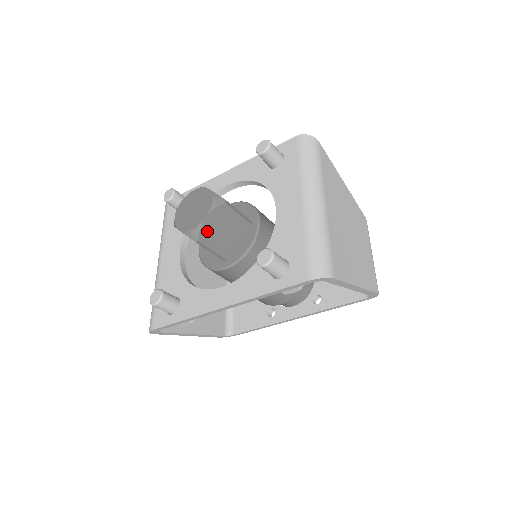
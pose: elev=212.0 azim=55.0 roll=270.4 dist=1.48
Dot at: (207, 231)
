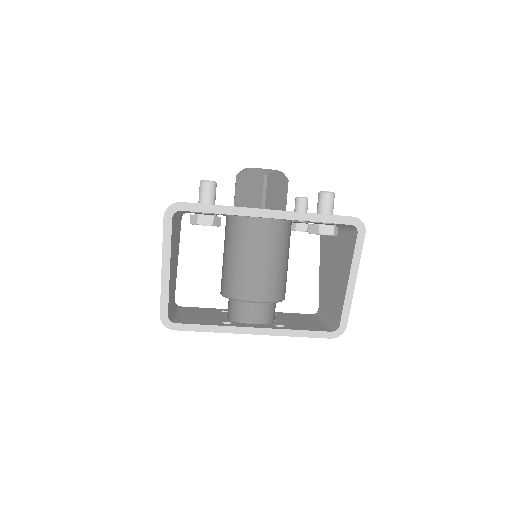
Dot at: (273, 179)
